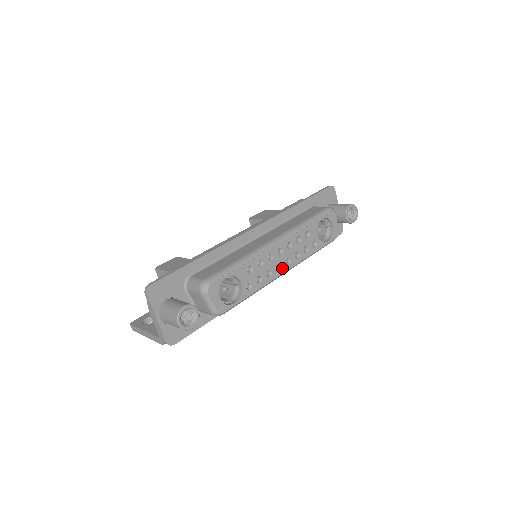
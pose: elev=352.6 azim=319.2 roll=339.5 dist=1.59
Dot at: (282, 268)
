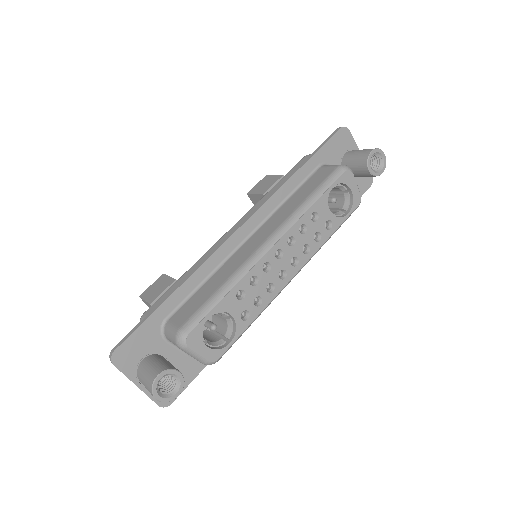
Dot at: (288, 274)
